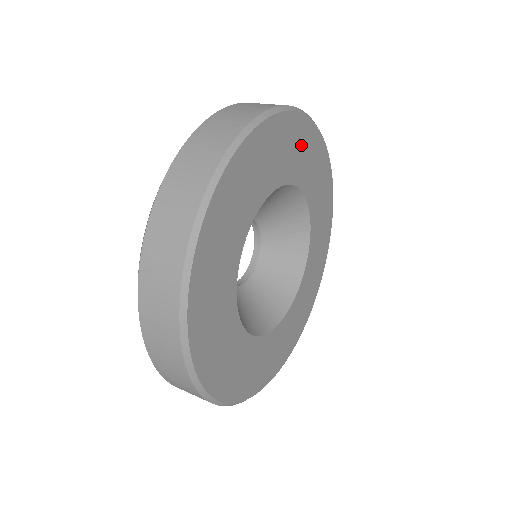
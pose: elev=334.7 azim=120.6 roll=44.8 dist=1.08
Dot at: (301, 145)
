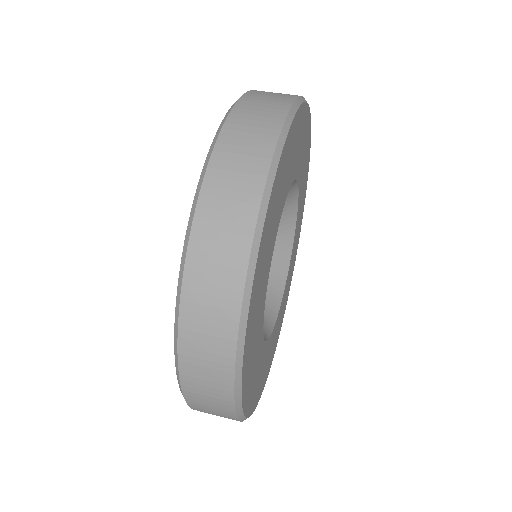
Dot at: (292, 148)
